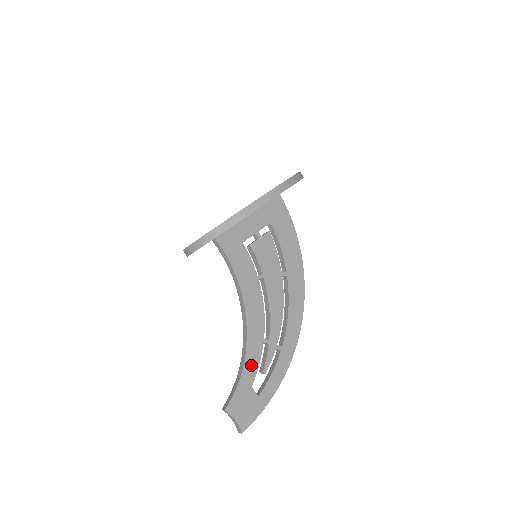
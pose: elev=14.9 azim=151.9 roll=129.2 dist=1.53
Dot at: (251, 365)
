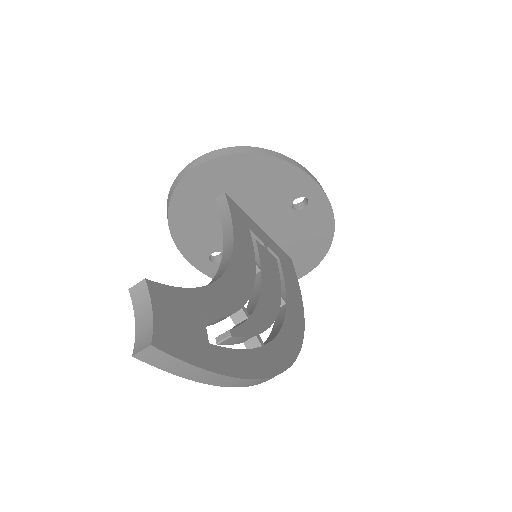
Dot at: (215, 300)
